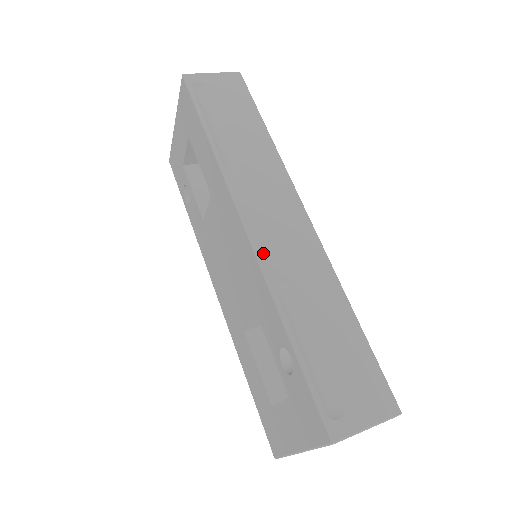
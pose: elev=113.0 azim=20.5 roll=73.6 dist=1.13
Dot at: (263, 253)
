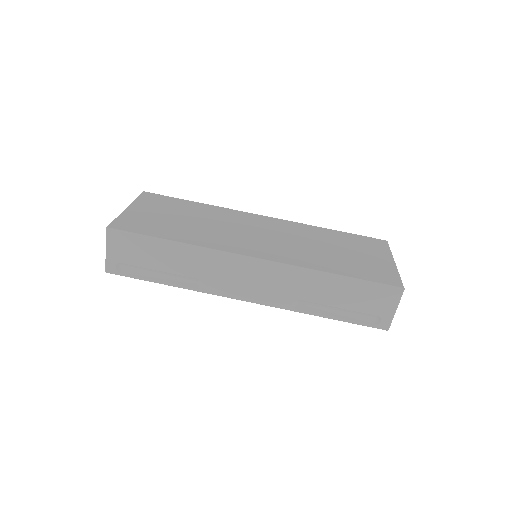
Dot at: (269, 302)
